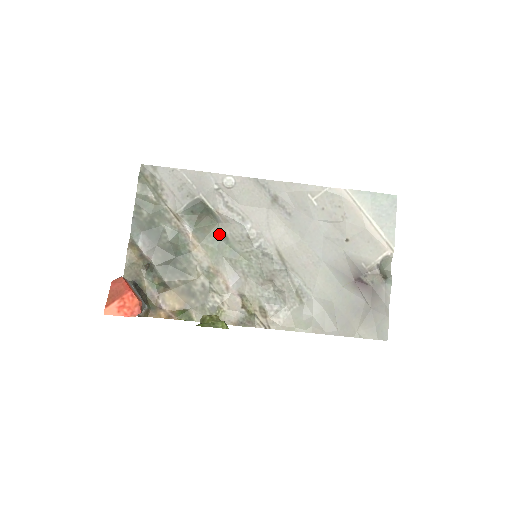
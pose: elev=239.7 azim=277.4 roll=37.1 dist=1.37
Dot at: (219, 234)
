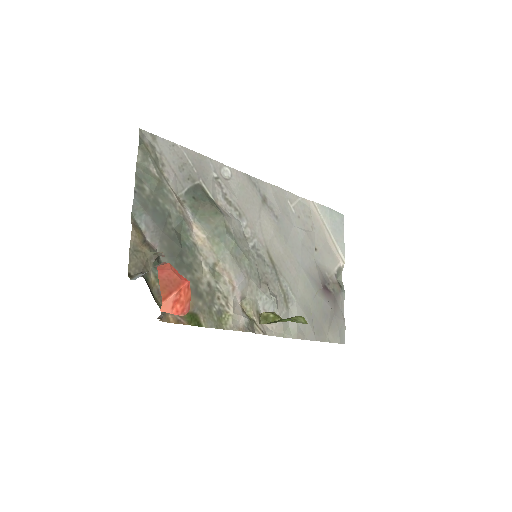
Dot at: (225, 227)
